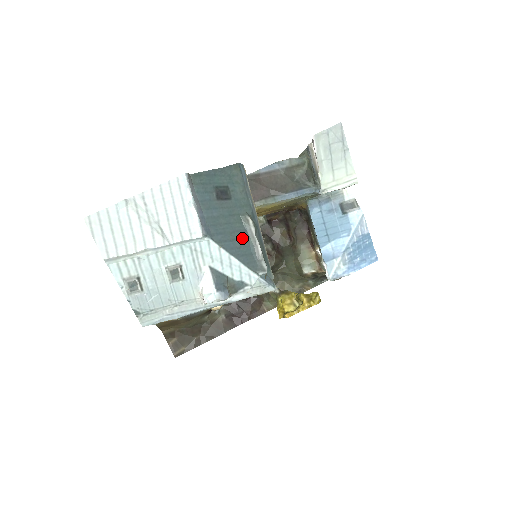
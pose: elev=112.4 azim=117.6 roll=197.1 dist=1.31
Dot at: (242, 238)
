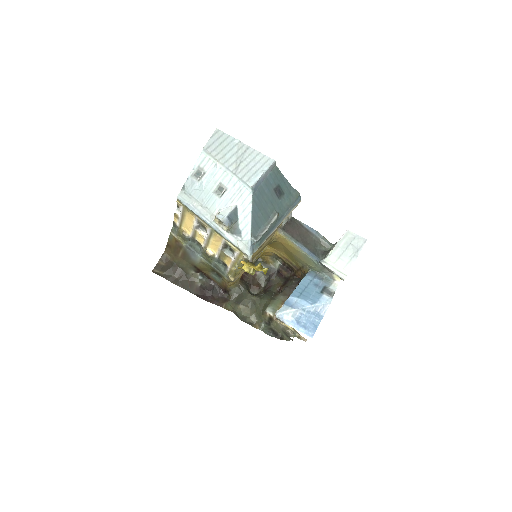
Dot at: (264, 216)
